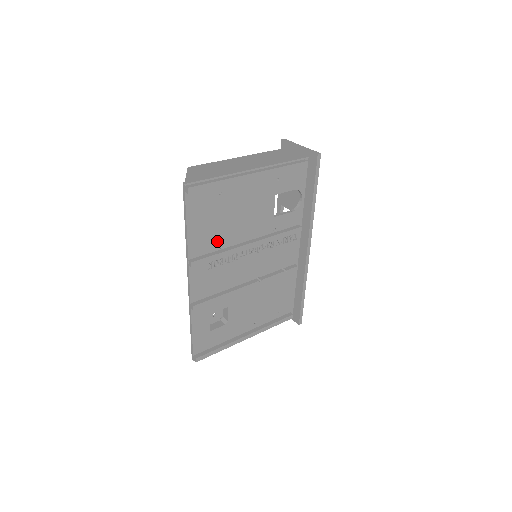
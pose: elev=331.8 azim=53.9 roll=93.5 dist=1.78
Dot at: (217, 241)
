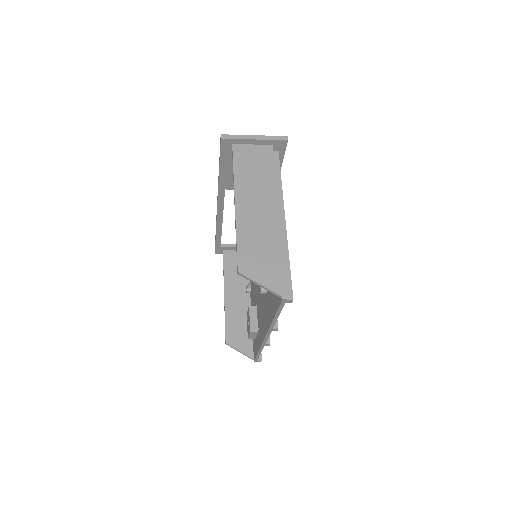
Dot at: occluded
